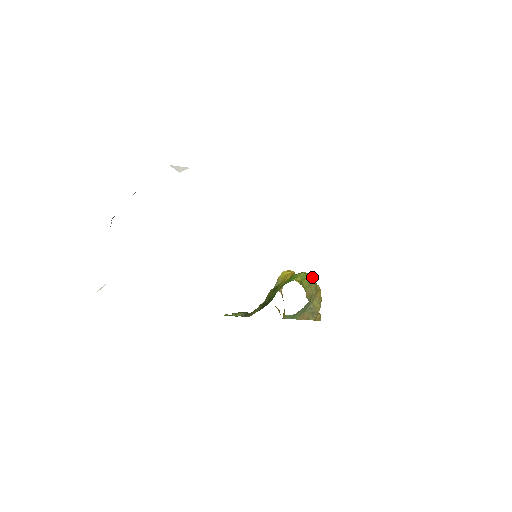
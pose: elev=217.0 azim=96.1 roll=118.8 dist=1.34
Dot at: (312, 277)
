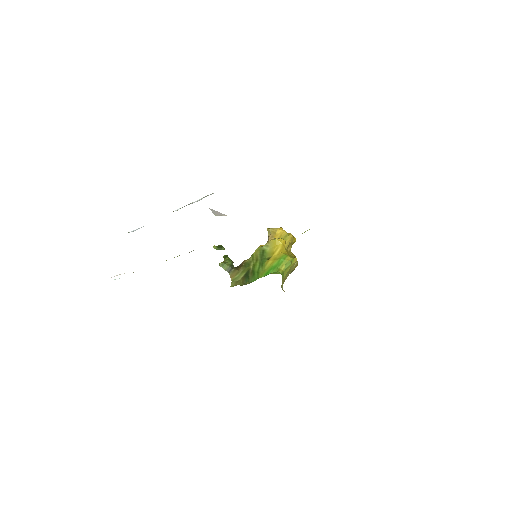
Dot at: (295, 262)
